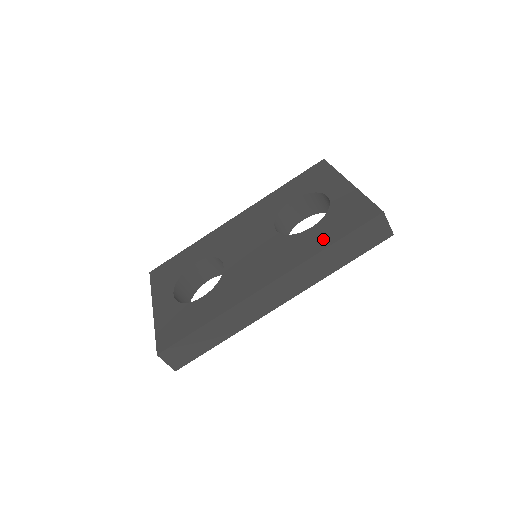
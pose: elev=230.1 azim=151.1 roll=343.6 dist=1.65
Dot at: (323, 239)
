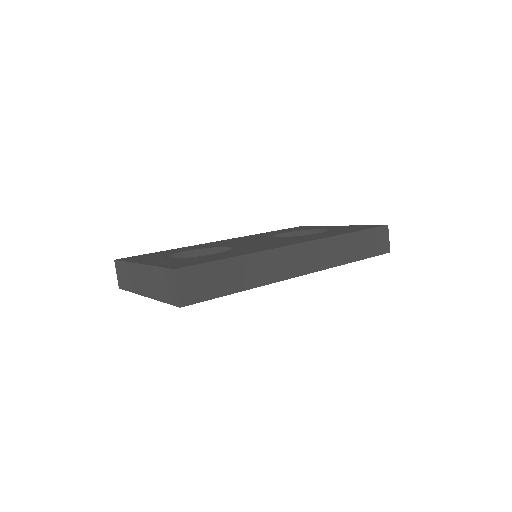
Dot at: (340, 232)
